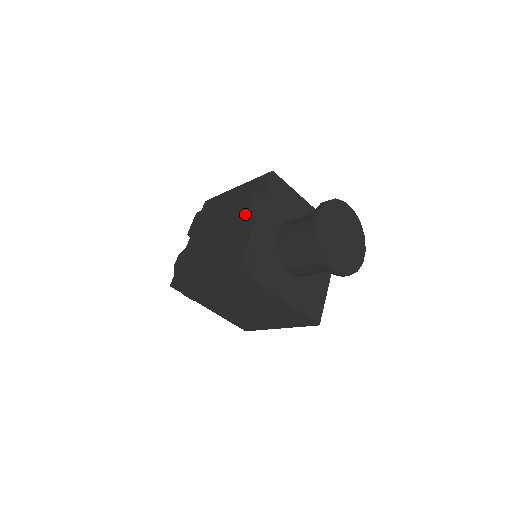
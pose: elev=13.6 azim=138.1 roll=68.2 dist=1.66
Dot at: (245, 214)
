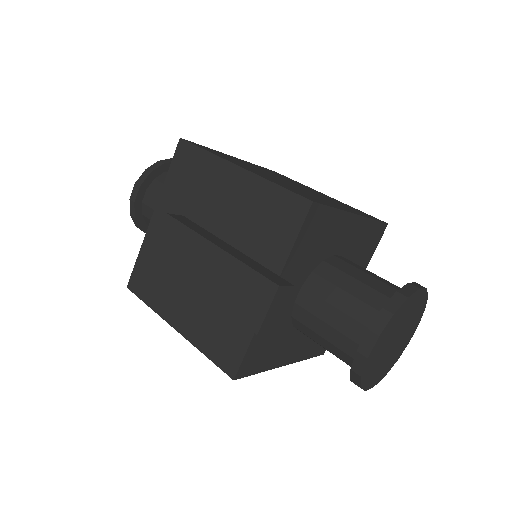
Dot at: (254, 331)
